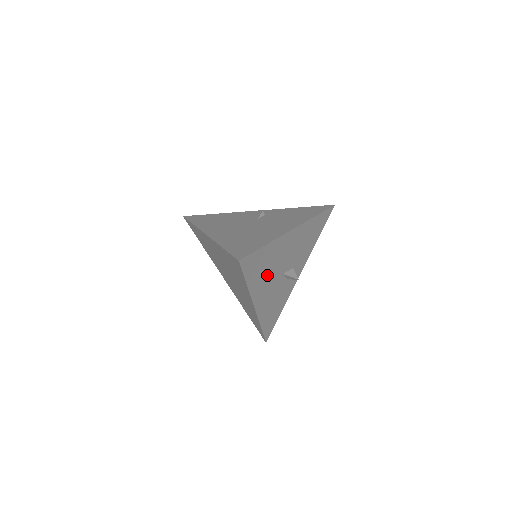
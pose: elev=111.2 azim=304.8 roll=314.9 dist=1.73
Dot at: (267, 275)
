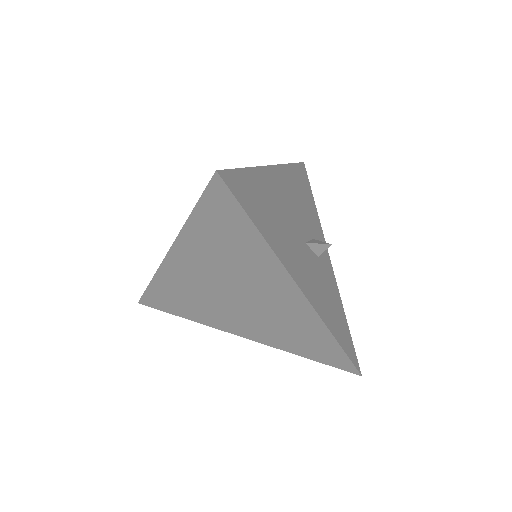
Dot at: (283, 232)
